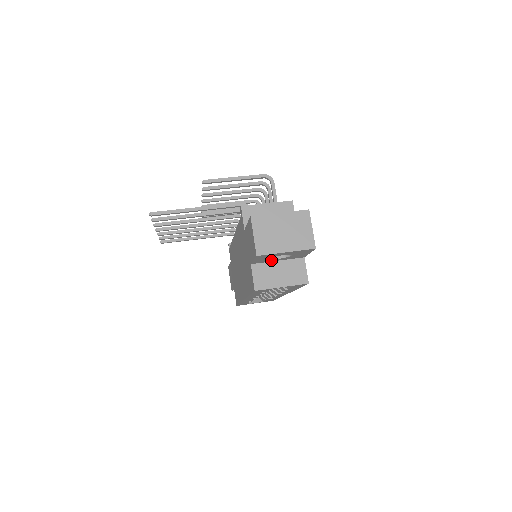
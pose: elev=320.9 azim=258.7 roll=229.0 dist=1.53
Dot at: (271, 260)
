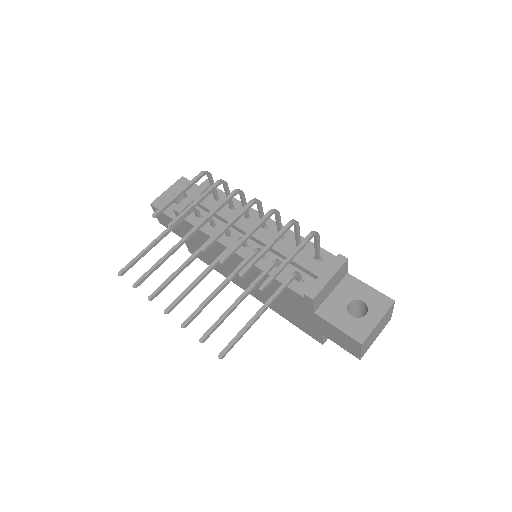
Dot at: occluded
